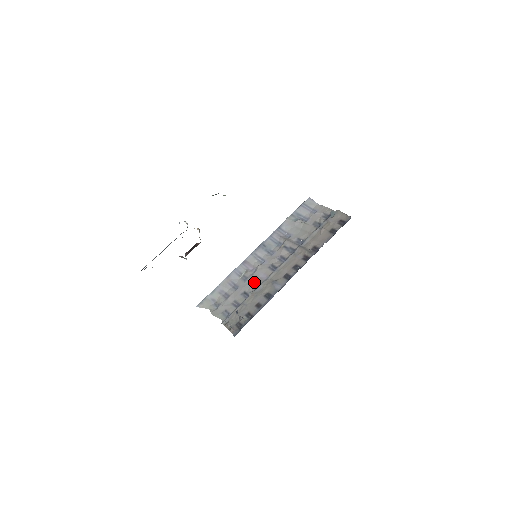
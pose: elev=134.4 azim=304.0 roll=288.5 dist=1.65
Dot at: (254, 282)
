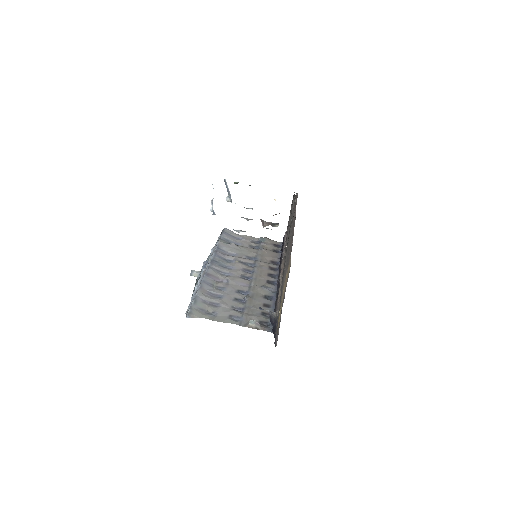
Dot at: (238, 289)
